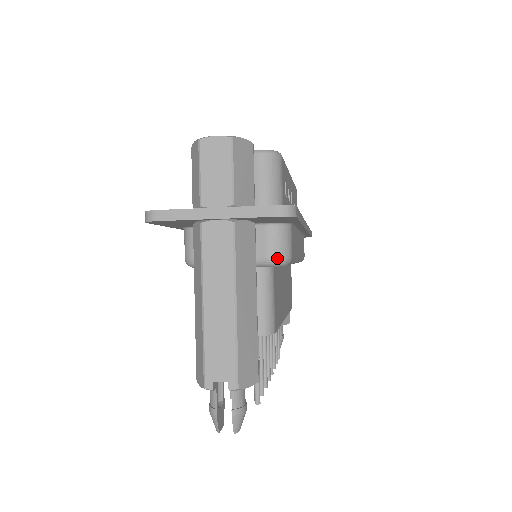
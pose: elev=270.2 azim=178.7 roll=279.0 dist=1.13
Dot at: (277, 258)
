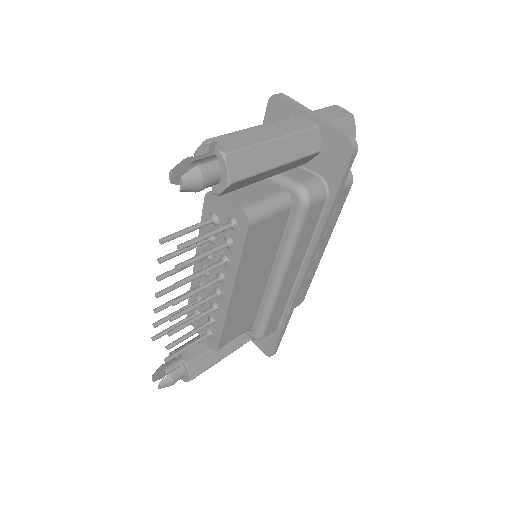
Dot at: (305, 188)
